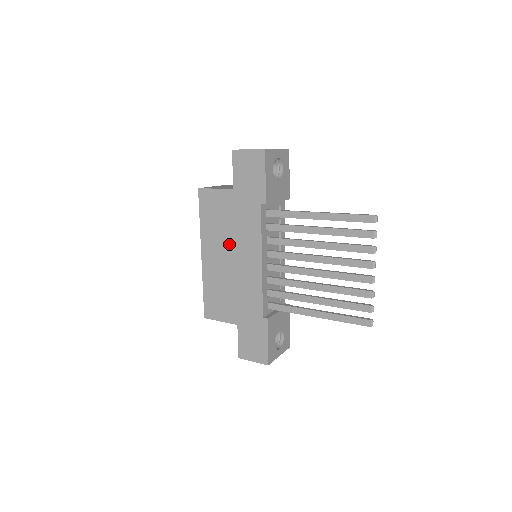
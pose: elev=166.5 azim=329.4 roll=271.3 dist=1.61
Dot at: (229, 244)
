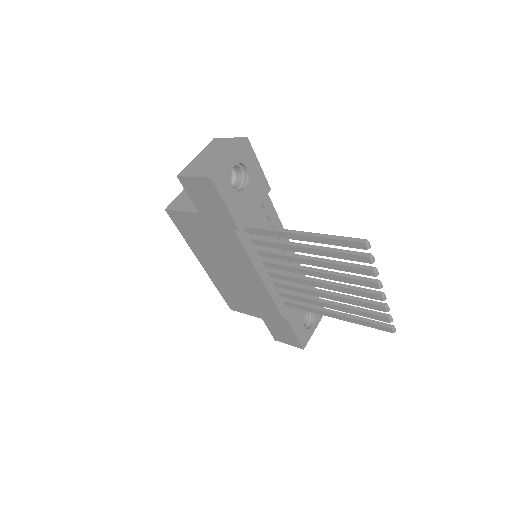
Dot at: (221, 259)
